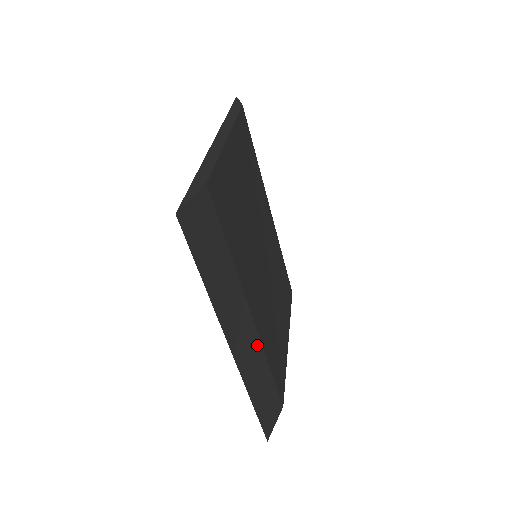
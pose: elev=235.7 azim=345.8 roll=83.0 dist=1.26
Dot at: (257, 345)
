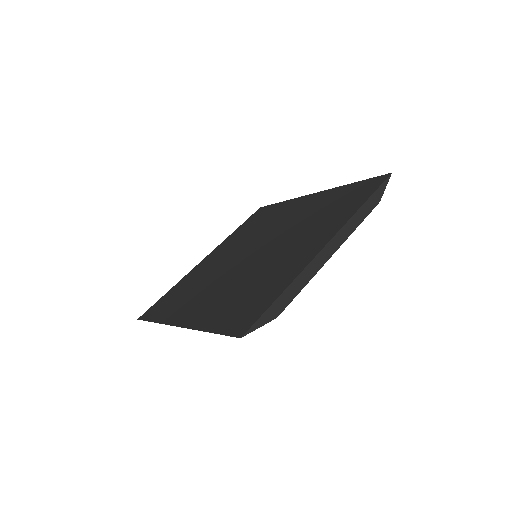
Dot at: occluded
